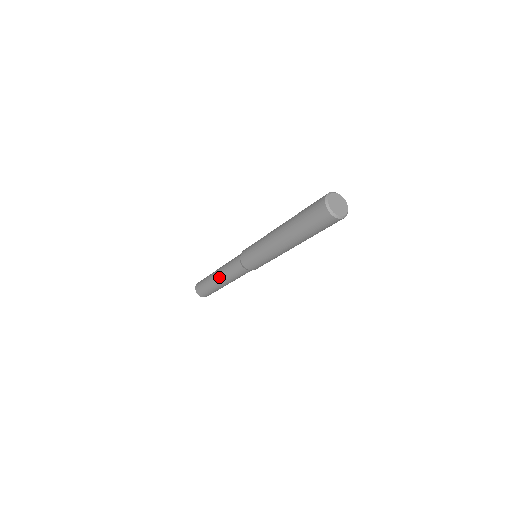
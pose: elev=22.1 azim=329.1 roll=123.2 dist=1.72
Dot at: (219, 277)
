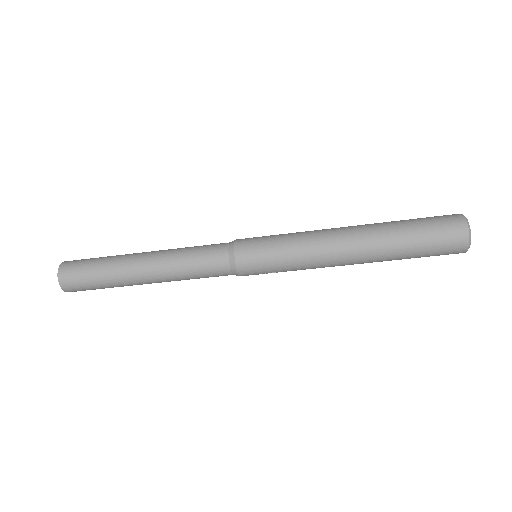
Dot at: (152, 259)
